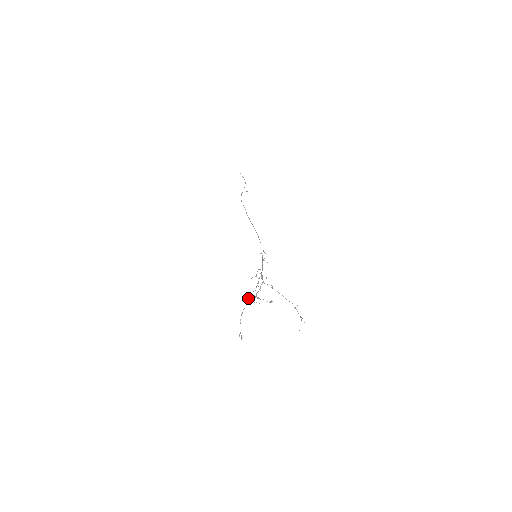
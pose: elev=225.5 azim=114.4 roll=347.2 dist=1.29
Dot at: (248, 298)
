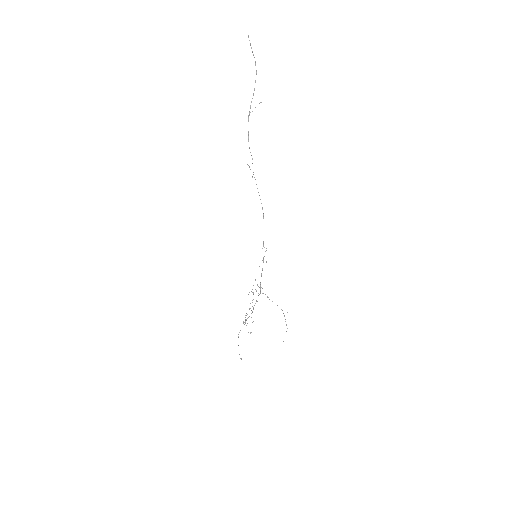
Dot at: (245, 317)
